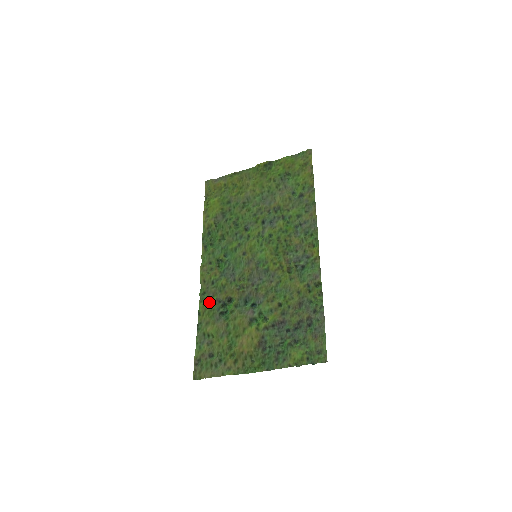
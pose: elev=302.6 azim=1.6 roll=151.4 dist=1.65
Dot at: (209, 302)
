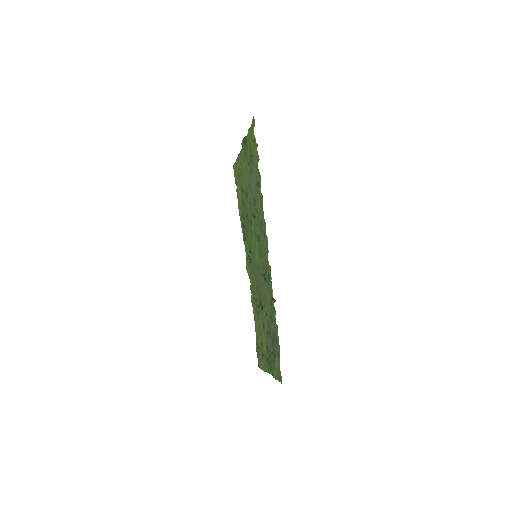
Dot at: (252, 299)
